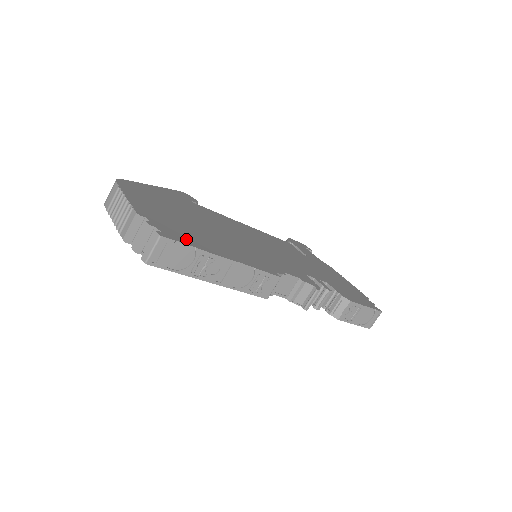
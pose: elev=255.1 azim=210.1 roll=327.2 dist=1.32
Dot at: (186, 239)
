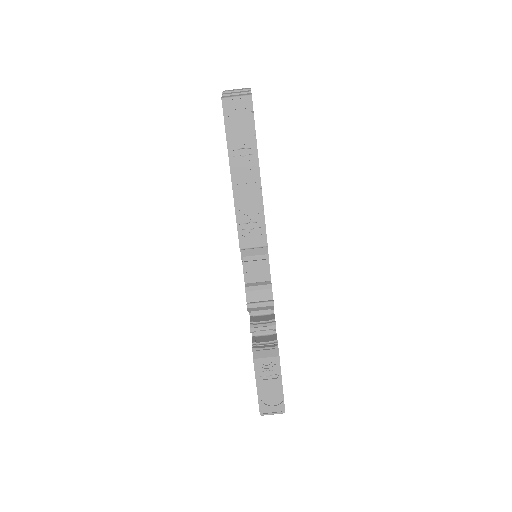
Dot at: occluded
